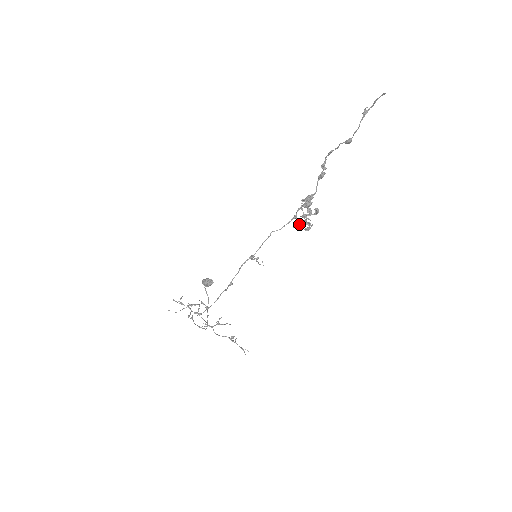
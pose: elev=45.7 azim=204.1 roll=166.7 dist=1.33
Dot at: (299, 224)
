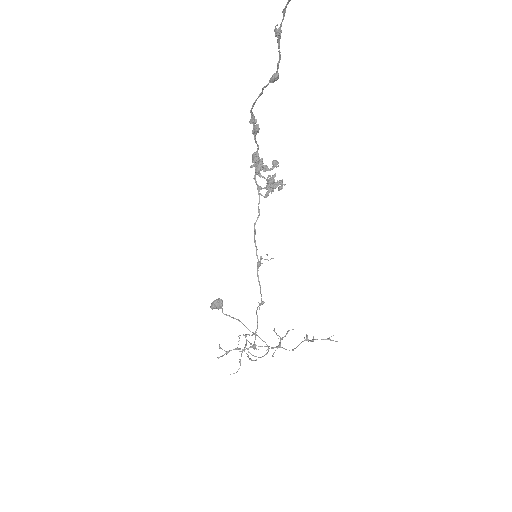
Dot at: occluded
